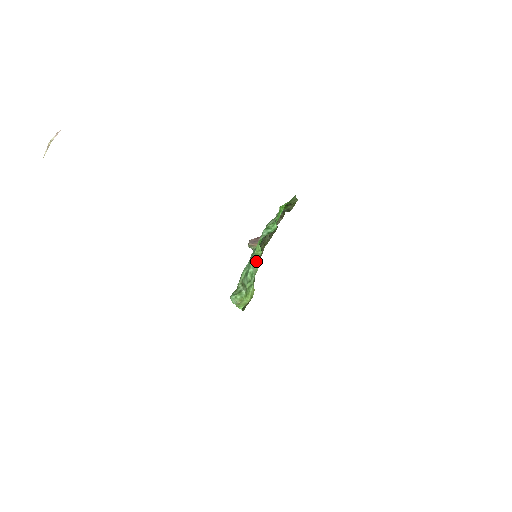
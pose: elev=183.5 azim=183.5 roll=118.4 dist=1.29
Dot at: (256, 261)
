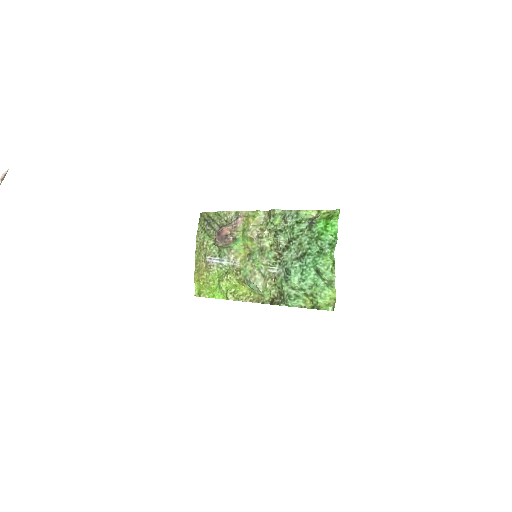
Dot at: (330, 270)
